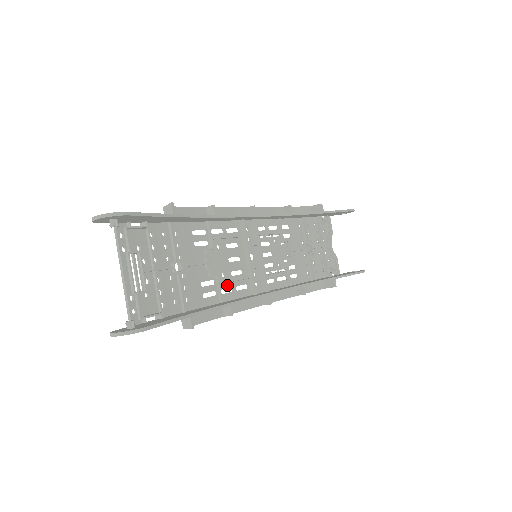
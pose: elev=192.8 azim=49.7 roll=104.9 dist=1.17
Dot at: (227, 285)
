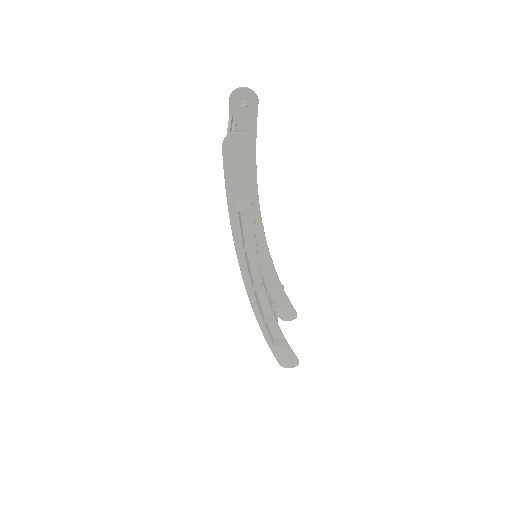
Dot at: occluded
